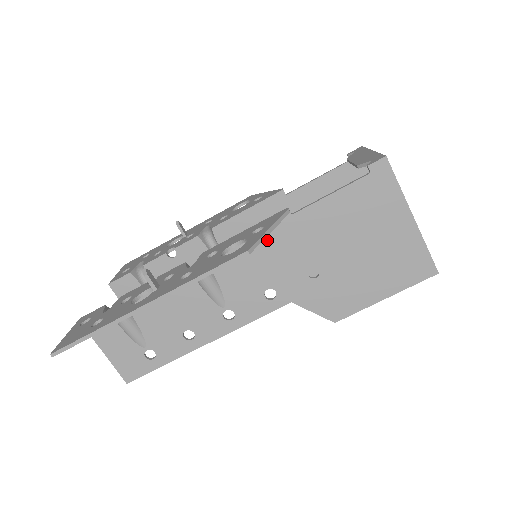
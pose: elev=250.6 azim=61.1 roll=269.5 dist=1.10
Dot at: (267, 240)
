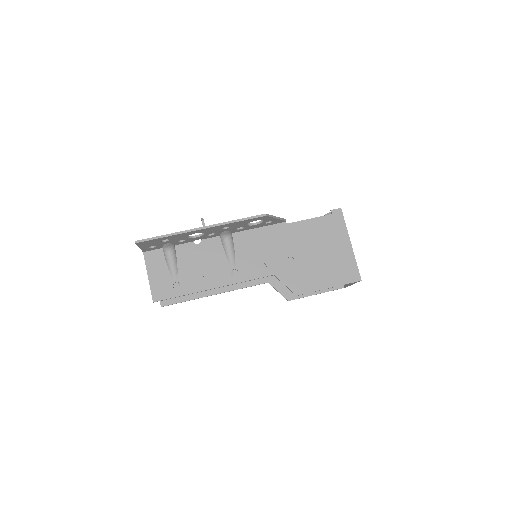
Dot at: (270, 234)
